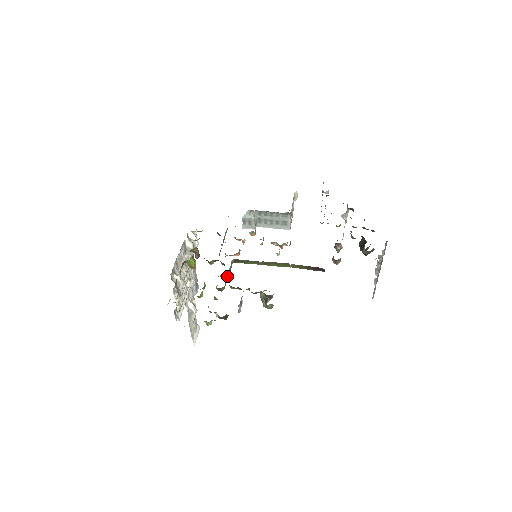
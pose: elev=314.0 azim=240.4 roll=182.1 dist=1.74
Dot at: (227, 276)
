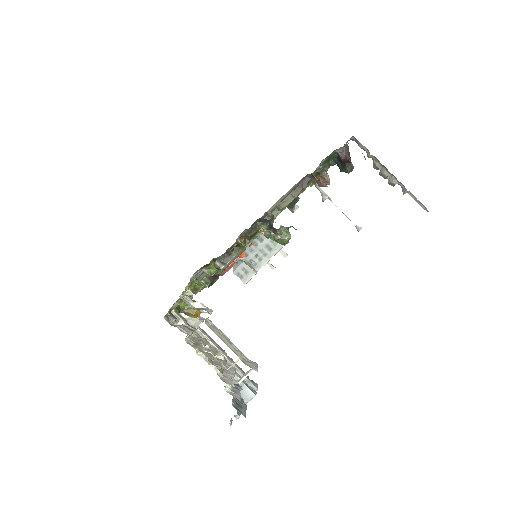
Dot at: occluded
